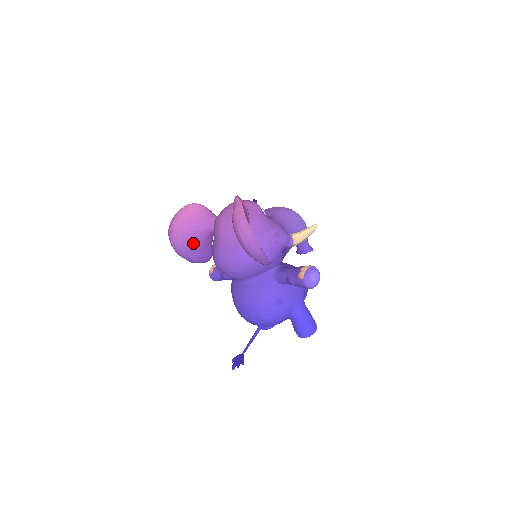
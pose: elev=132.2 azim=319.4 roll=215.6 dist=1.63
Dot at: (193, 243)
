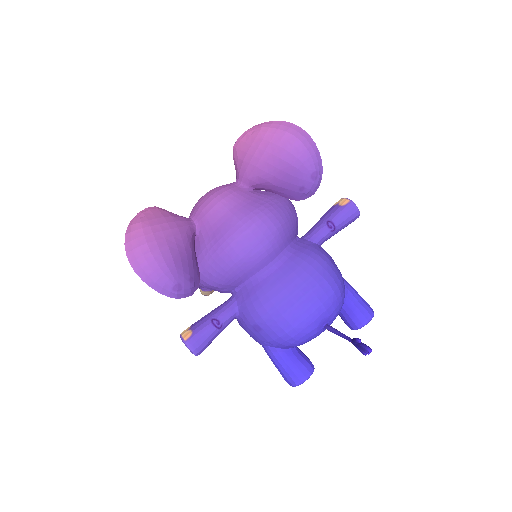
Dot at: (179, 247)
